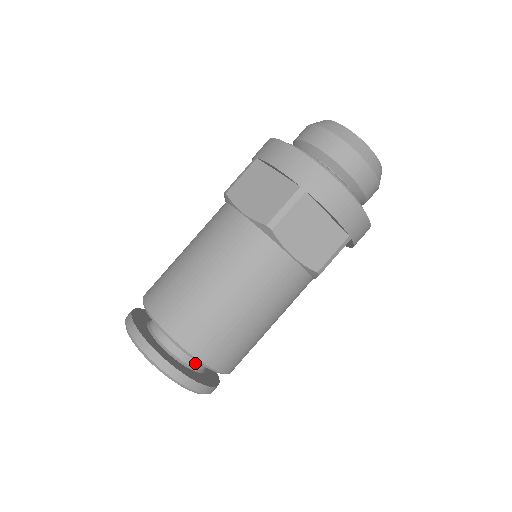
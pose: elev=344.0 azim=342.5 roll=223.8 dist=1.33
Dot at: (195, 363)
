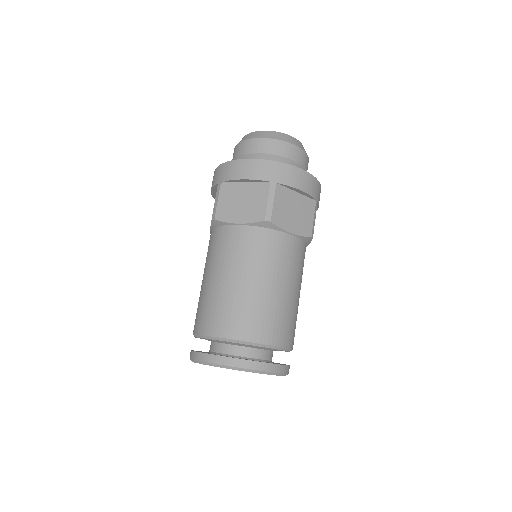
Dot at: (267, 356)
